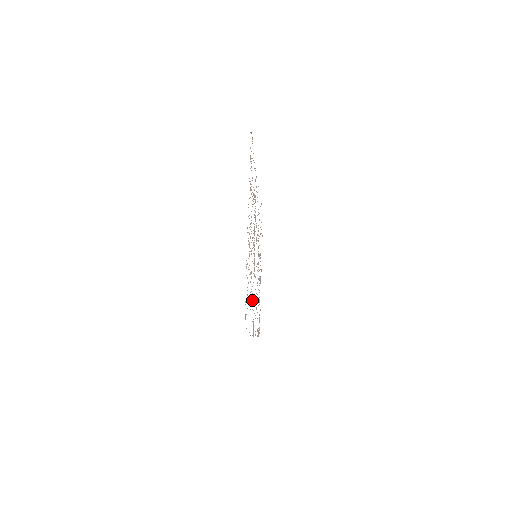
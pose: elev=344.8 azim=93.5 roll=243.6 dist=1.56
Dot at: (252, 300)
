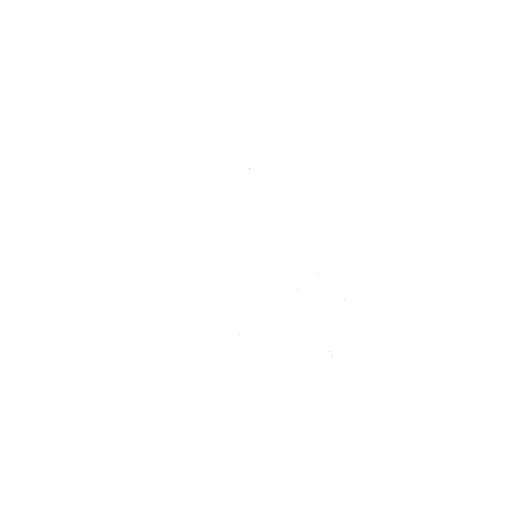
Dot at: occluded
